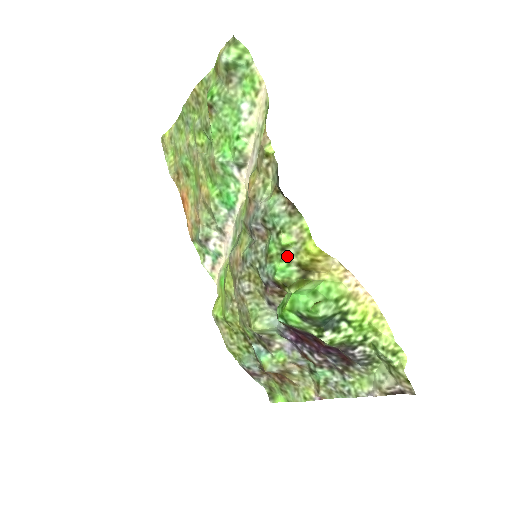
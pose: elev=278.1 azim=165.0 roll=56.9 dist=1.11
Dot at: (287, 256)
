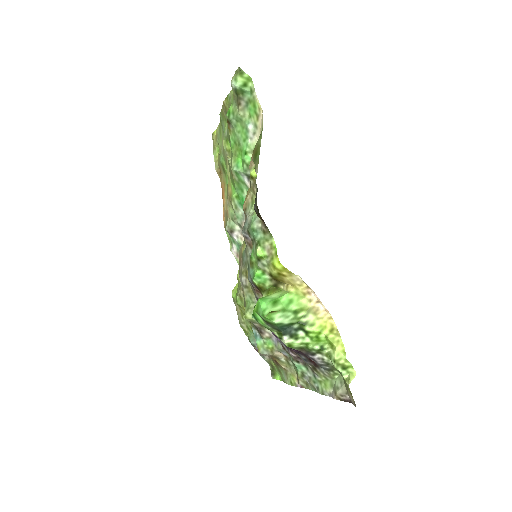
Dot at: (262, 266)
